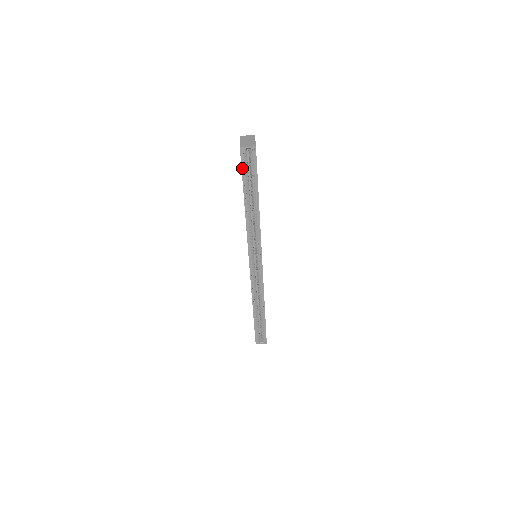
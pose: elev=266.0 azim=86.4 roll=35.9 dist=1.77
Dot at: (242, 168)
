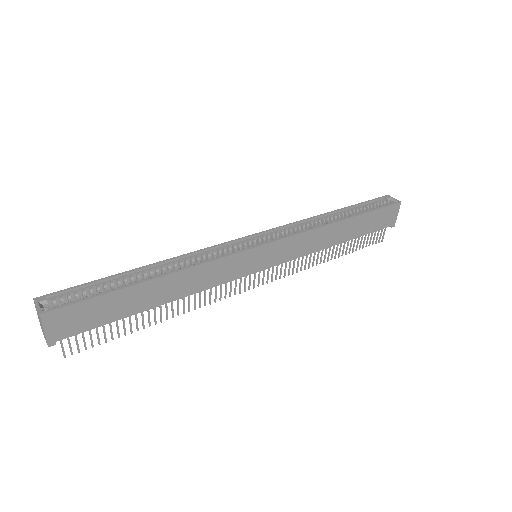
Dot at: (371, 200)
